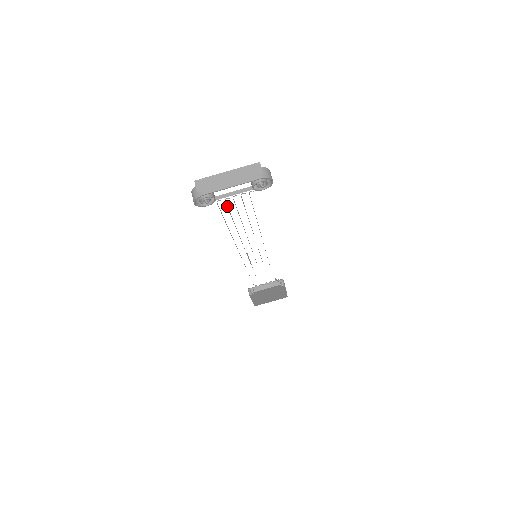
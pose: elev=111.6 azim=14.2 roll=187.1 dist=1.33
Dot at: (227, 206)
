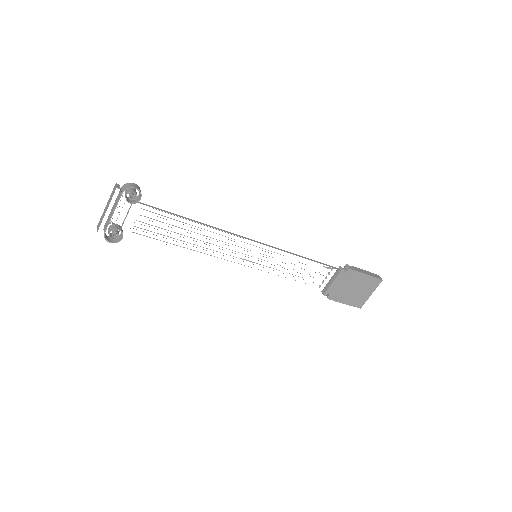
Dot at: (145, 229)
